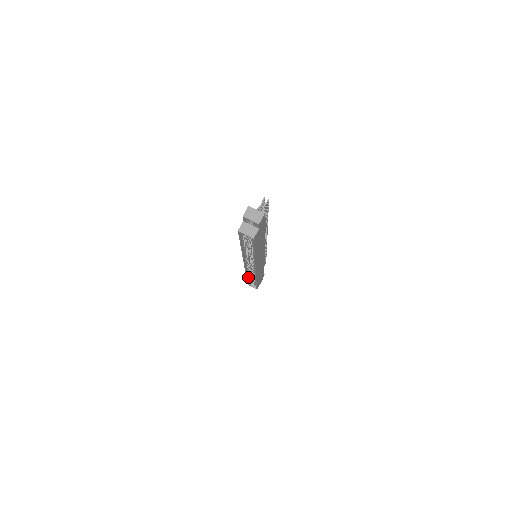
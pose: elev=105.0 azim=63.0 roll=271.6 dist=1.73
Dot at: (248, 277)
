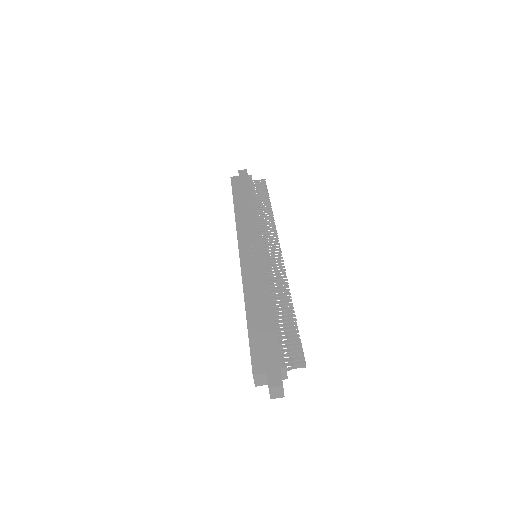
Dot at: (235, 204)
